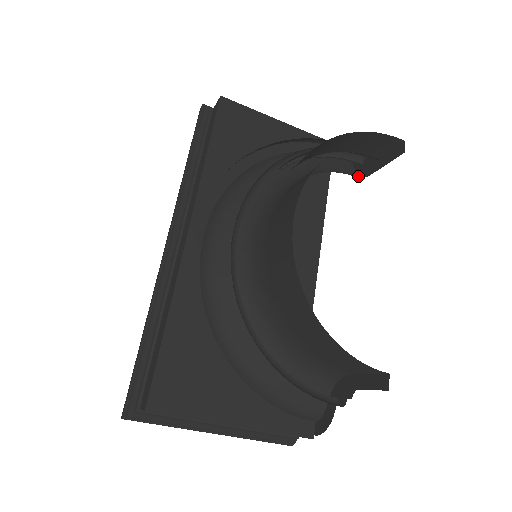
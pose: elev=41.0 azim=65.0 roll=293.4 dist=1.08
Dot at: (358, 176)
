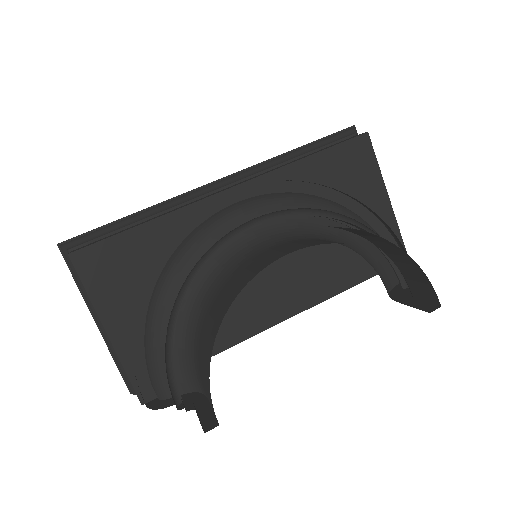
Dot at: (390, 293)
